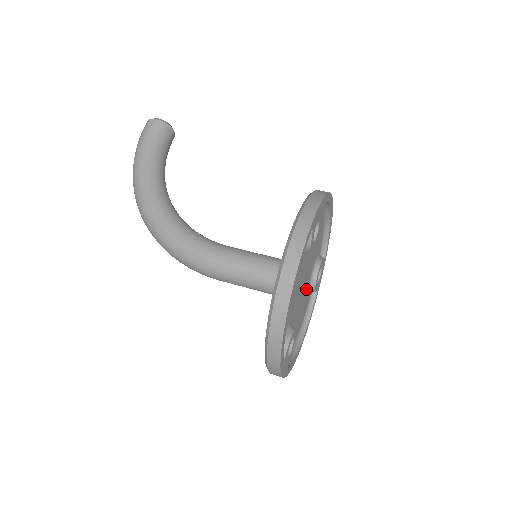
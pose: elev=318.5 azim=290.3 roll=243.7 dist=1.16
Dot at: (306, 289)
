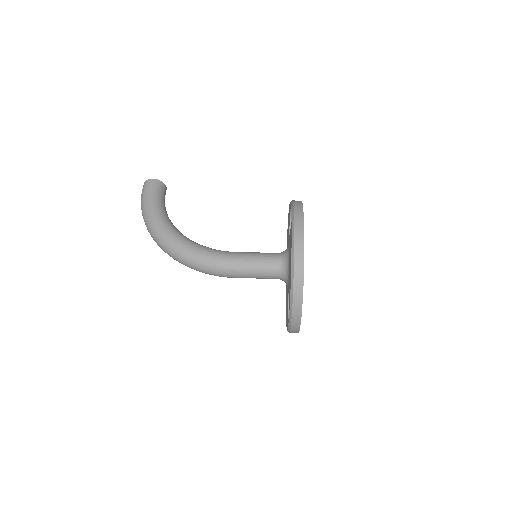
Dot at: occluded
